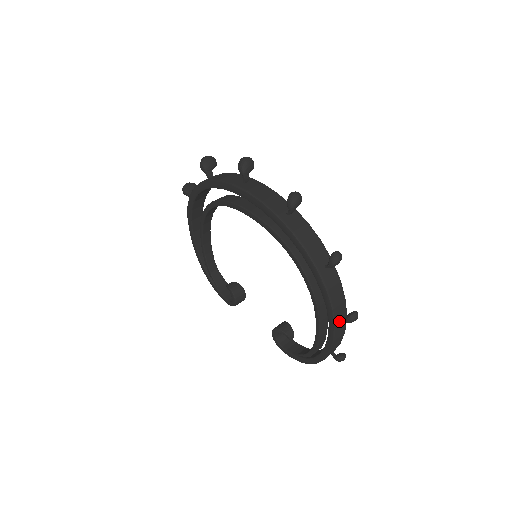
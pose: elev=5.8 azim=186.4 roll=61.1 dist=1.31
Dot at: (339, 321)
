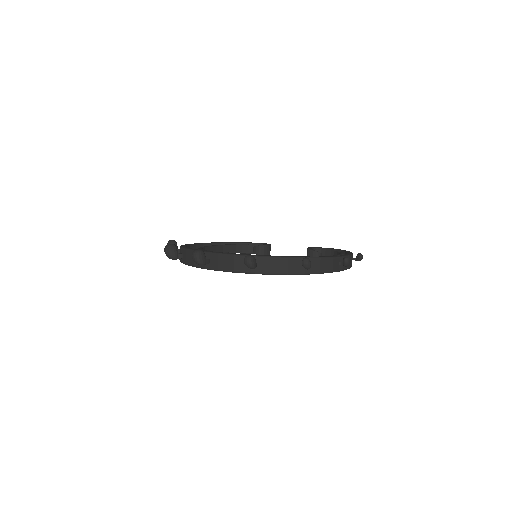
Dot at: (341, 266)
